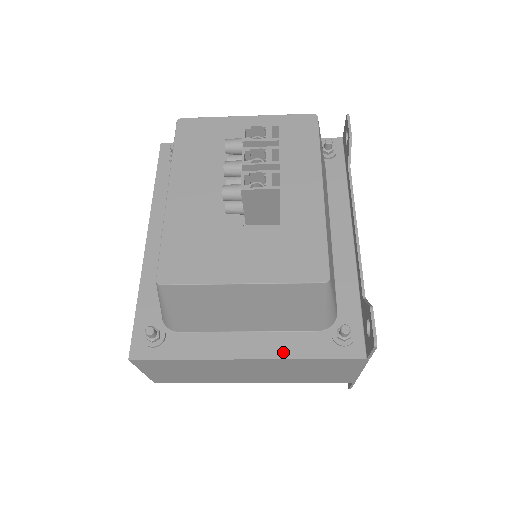
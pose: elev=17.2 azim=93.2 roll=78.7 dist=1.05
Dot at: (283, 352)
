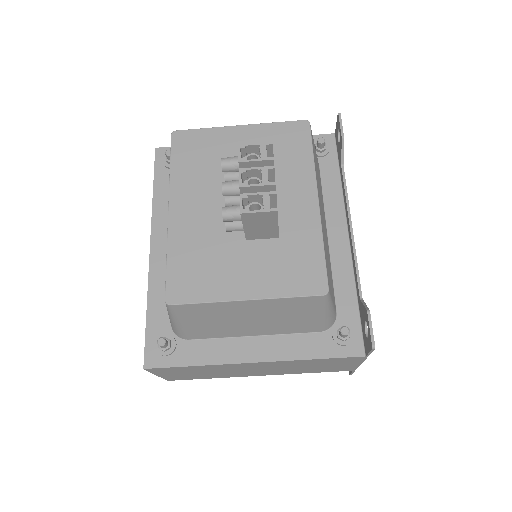
Dot at: (287, 354)
